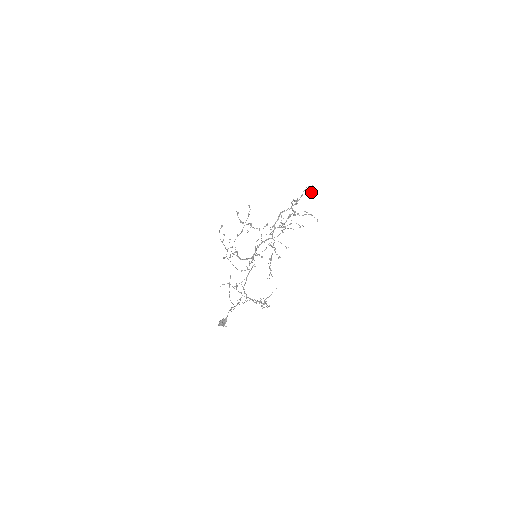
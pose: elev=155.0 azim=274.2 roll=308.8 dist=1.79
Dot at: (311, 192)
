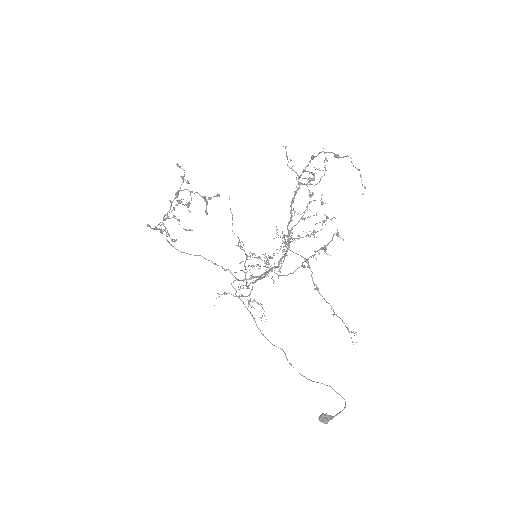
Dot at: occluded
